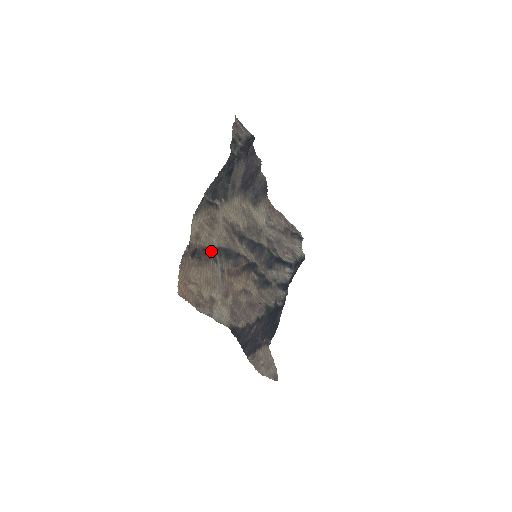
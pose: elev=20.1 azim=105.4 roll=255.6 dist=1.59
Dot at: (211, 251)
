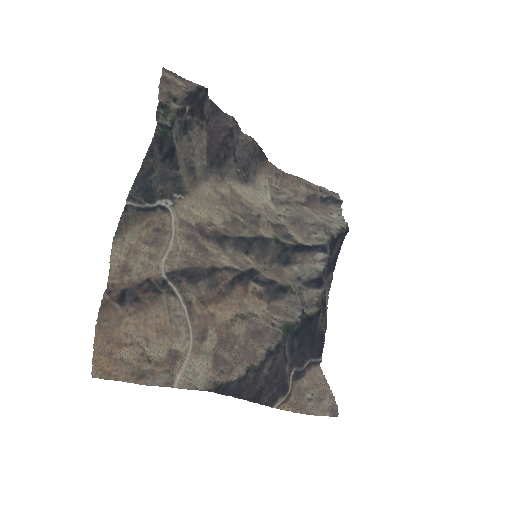
Dot at: (156, 282)
